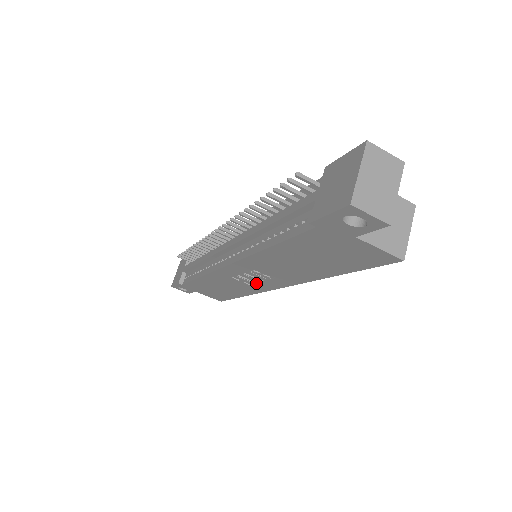
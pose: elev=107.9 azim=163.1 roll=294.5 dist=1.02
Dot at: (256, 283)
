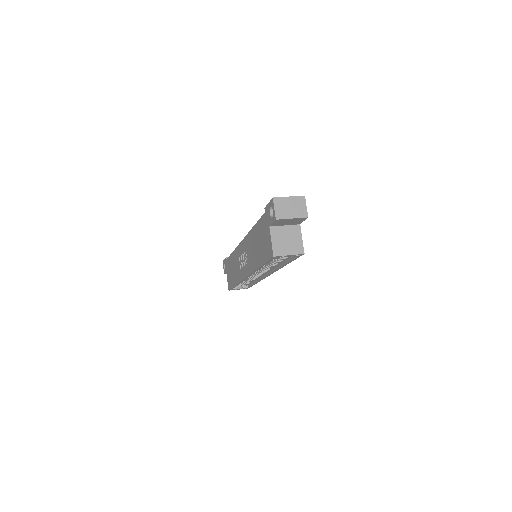
Dot at: occluded
